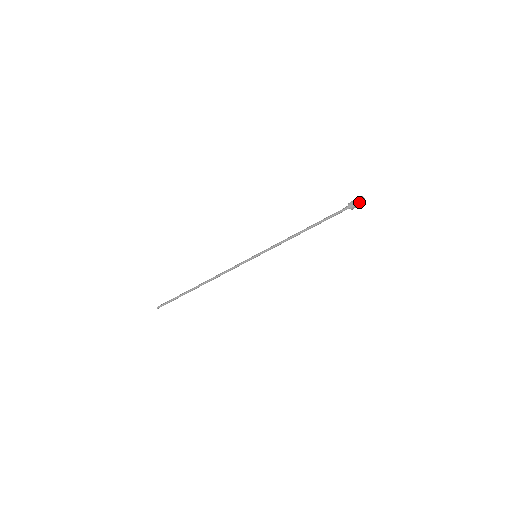
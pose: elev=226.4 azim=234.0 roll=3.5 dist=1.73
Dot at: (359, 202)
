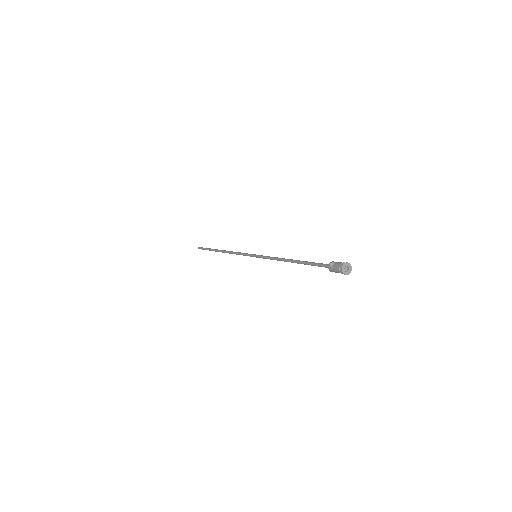
Dot at: (338, 271)
